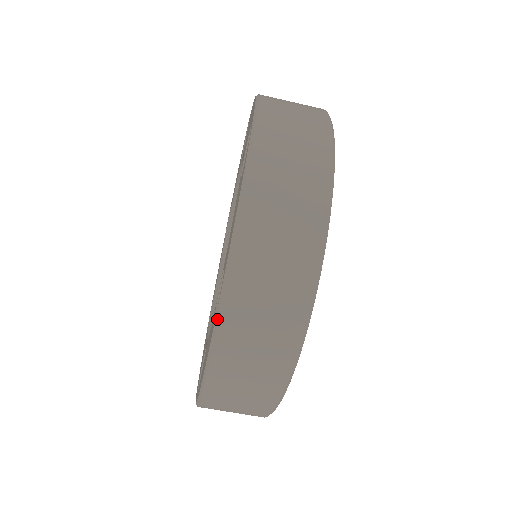
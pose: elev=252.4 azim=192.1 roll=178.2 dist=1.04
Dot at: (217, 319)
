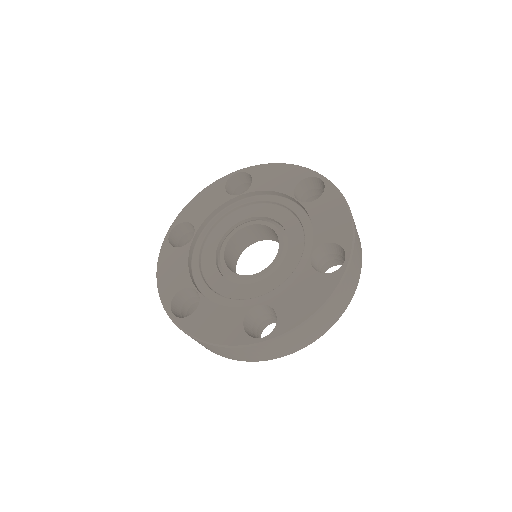
Dot at: (261, 343)
